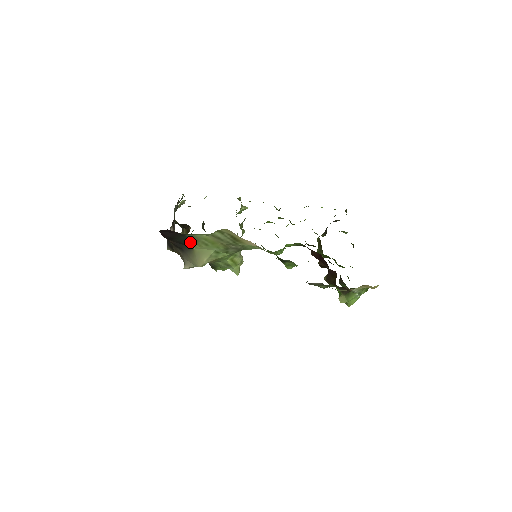
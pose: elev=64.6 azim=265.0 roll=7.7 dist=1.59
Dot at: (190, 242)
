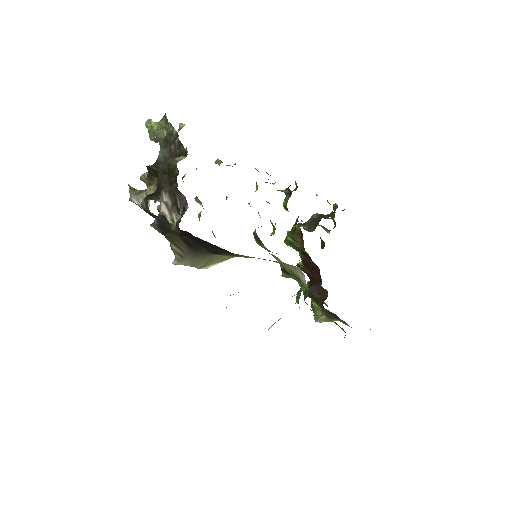
Dot at: (223, 253)
